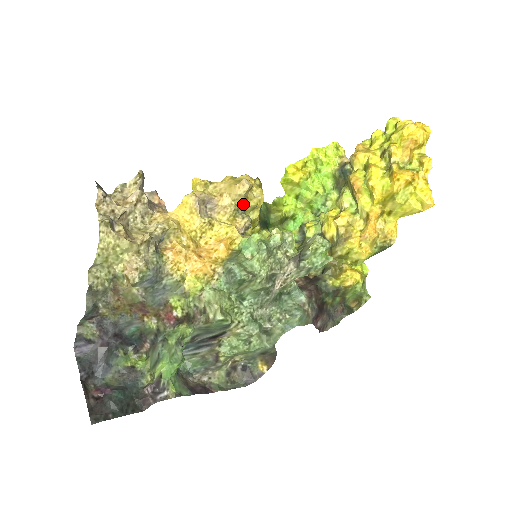
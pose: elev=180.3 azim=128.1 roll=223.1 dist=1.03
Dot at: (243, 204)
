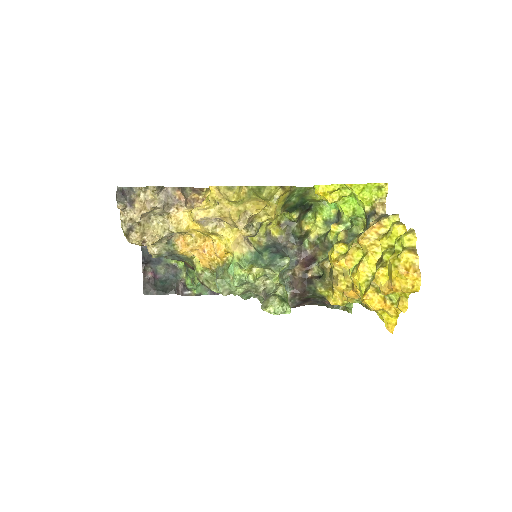
Dot at: (248, 223)
